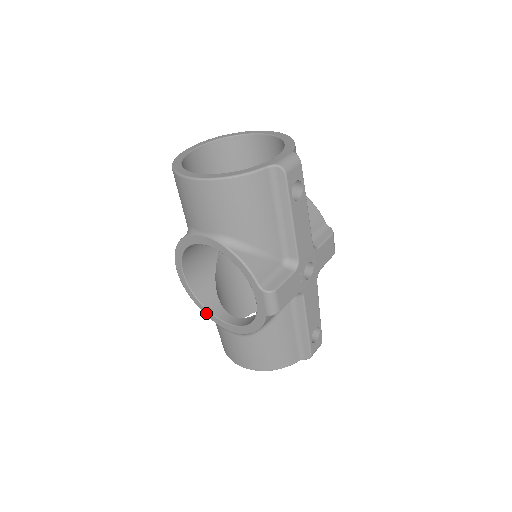
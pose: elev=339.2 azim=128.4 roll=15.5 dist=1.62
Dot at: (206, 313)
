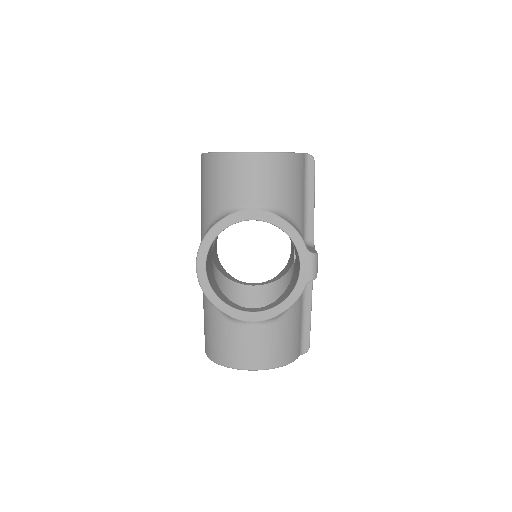
Dot at: (224, 309)
